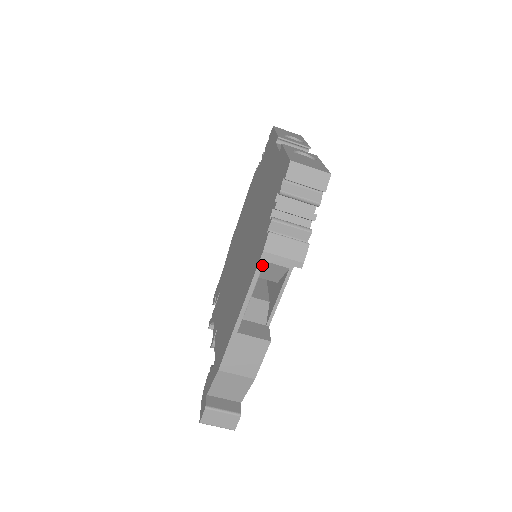
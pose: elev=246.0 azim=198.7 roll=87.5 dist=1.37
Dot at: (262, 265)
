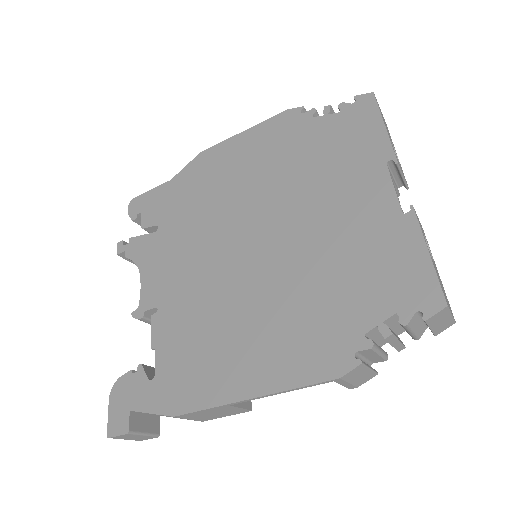
Dot at: (323, 383)
